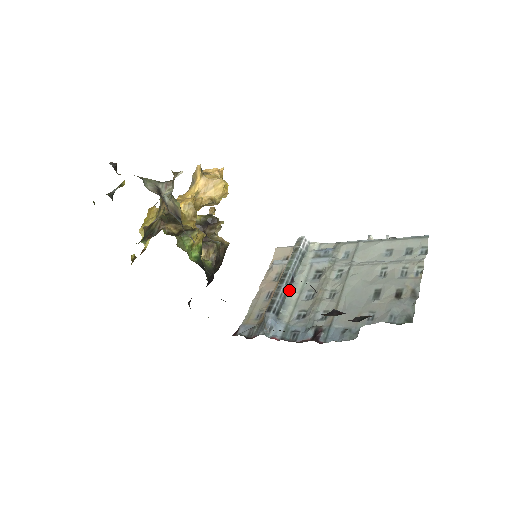
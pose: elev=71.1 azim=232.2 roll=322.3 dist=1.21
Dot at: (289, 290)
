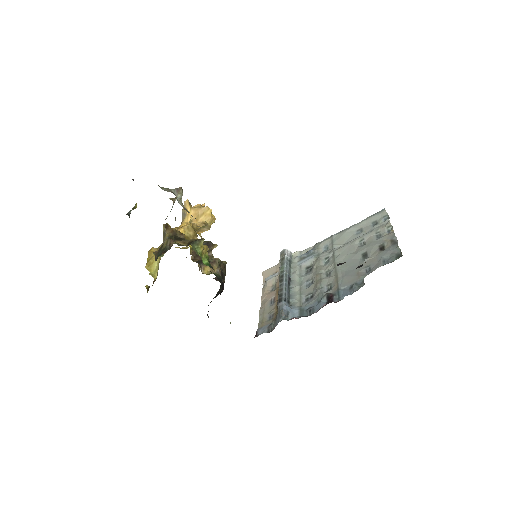
Dot at: (290, 286)
